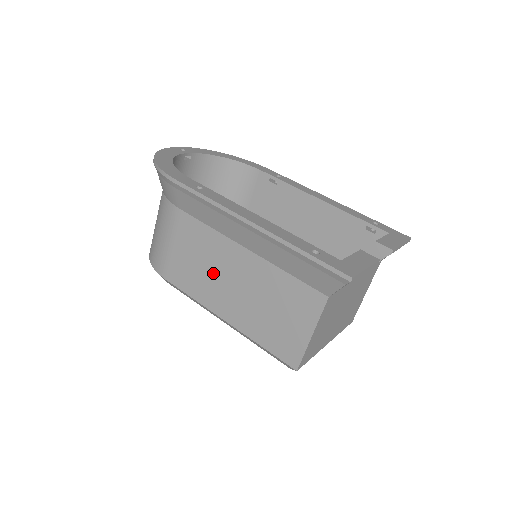
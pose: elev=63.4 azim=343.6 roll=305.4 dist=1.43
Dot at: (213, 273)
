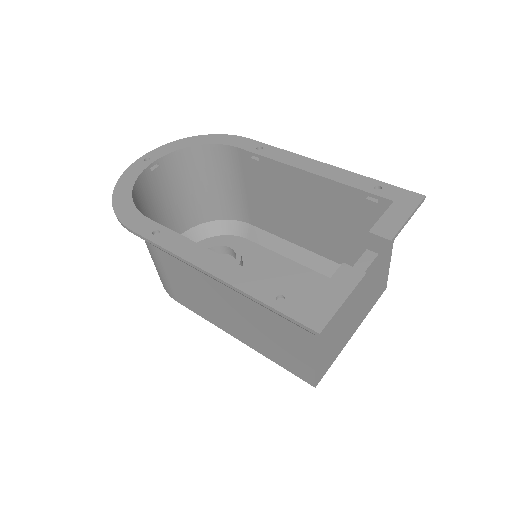
Dot at: (209, 302)
